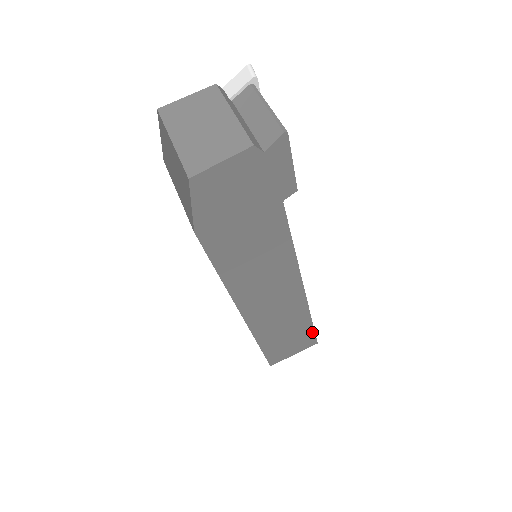
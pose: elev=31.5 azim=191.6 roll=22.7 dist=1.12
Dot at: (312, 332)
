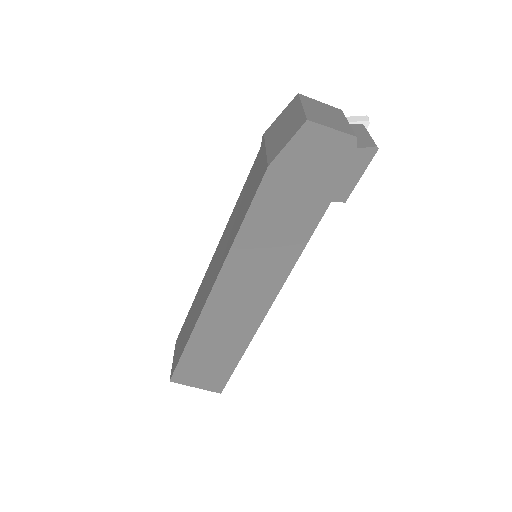
Dot at: (230, 372)
